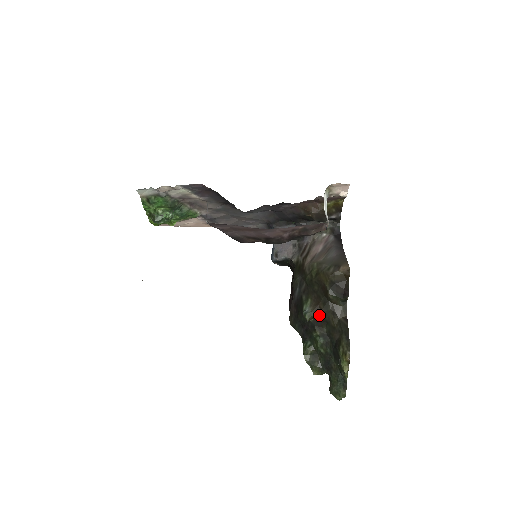
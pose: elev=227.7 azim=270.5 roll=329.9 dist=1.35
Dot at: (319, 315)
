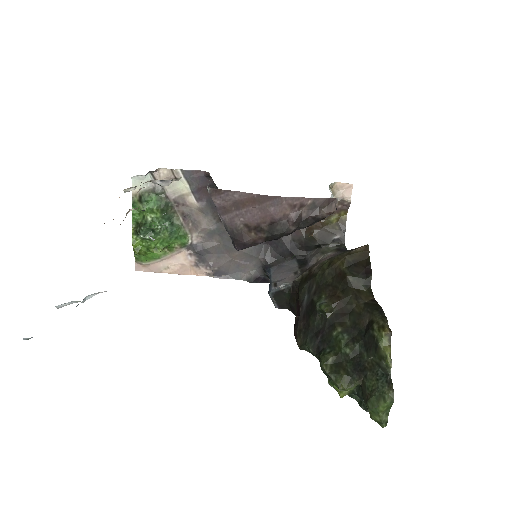
Dot at: (338, 305)
